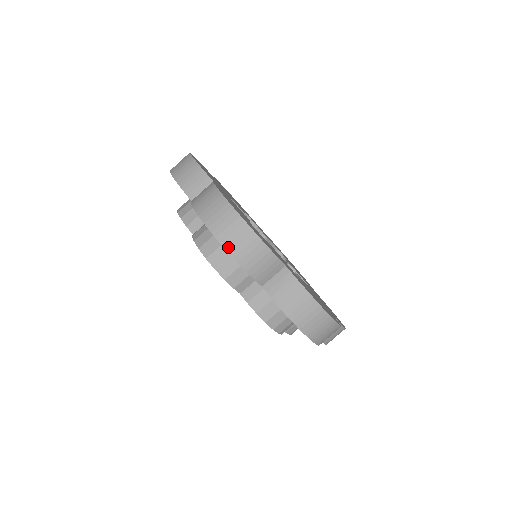
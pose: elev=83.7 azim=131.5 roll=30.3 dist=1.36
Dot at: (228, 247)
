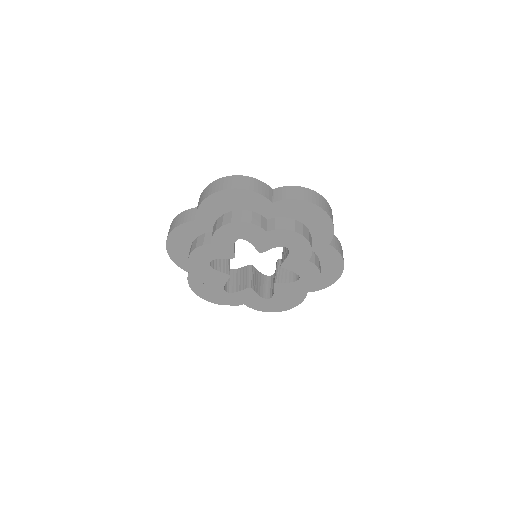
Dot at: (169, 233)
